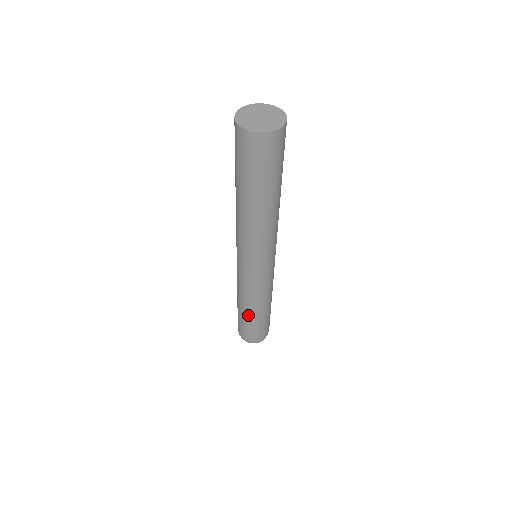
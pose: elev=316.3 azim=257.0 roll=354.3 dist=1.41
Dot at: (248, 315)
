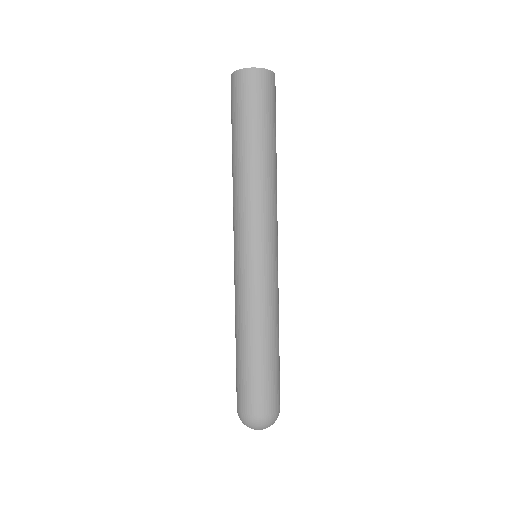
Dot at: (245, 351)
